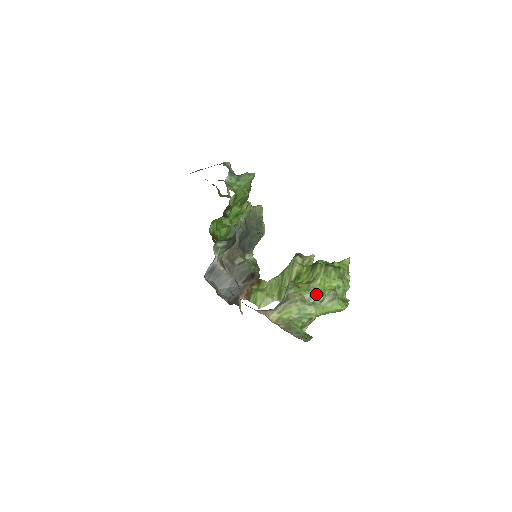
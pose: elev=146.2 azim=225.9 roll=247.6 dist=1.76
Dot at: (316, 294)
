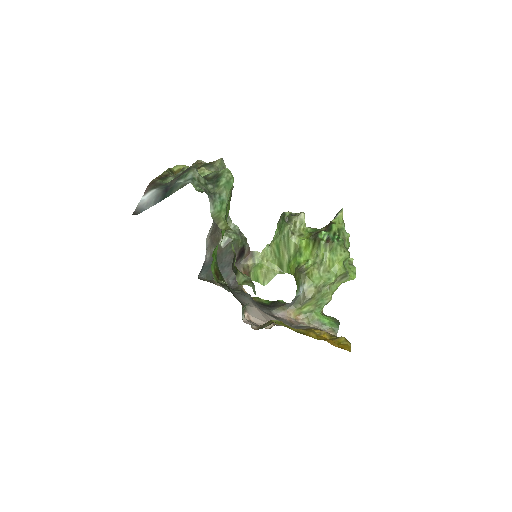
Dot at: (329, 280)
